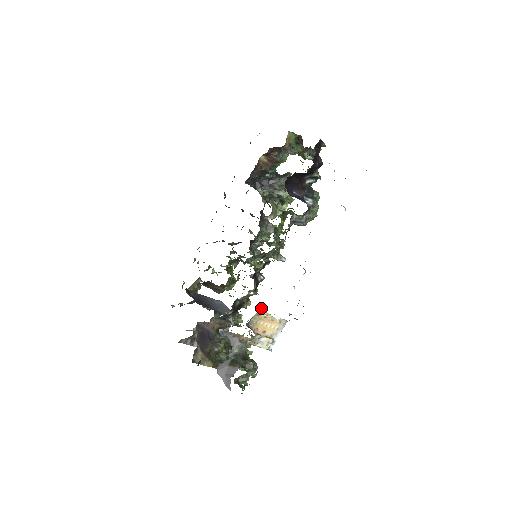
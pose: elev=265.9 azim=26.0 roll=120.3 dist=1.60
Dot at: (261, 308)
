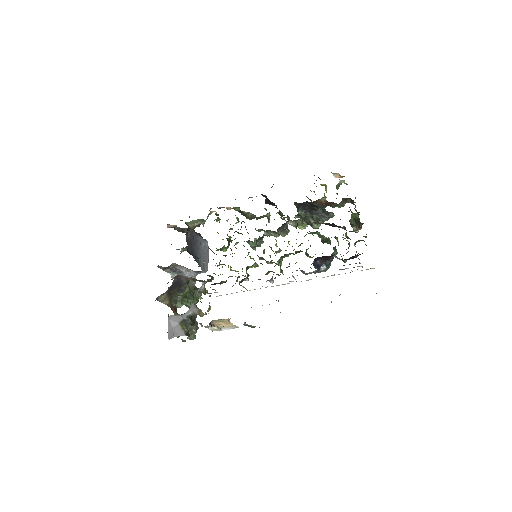
Dot at: (228, 319)
